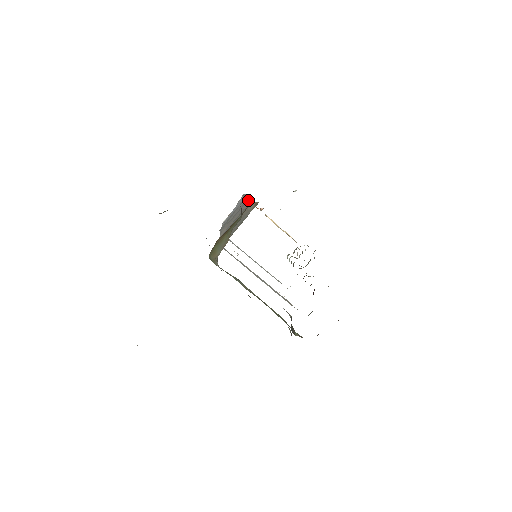
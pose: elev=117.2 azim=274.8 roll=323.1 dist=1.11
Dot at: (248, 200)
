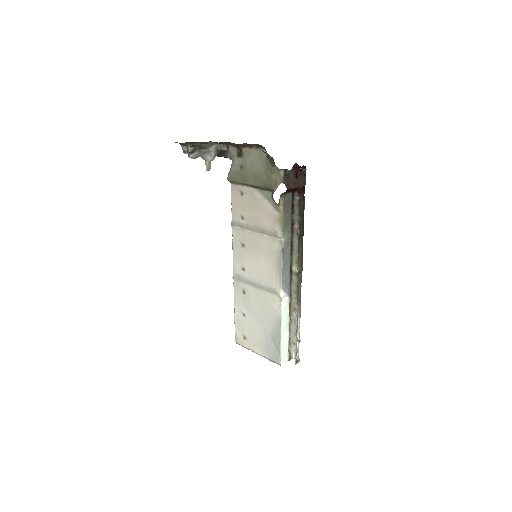
Dot at: occluded
